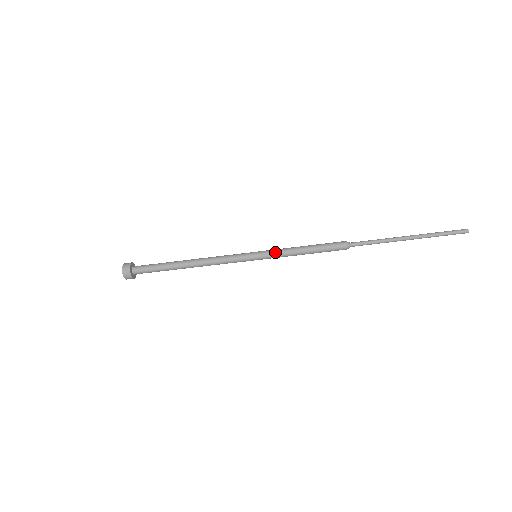
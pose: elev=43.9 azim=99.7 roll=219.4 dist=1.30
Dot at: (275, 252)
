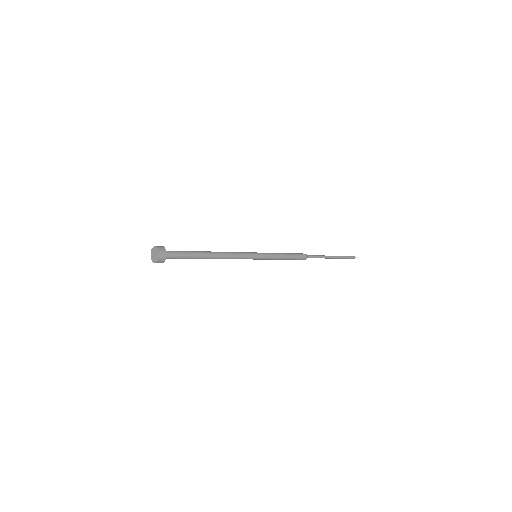
Dot at: (270, 255)
